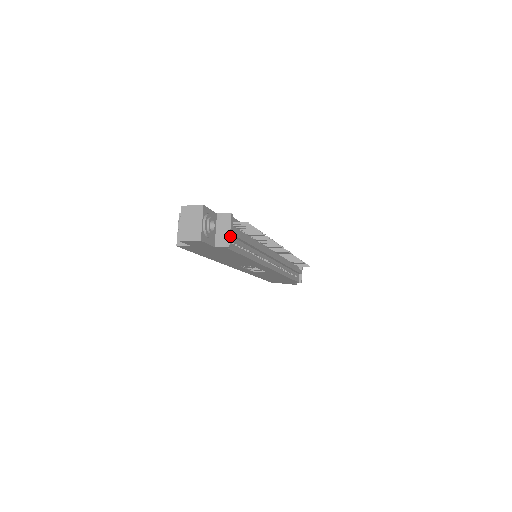
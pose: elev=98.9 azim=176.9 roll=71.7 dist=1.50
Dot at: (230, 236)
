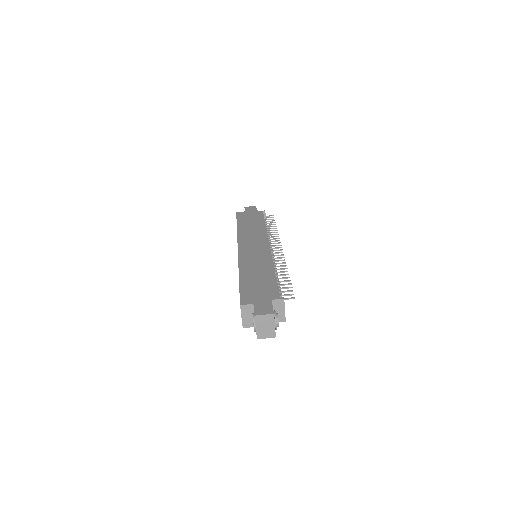
Dot at: occluded
